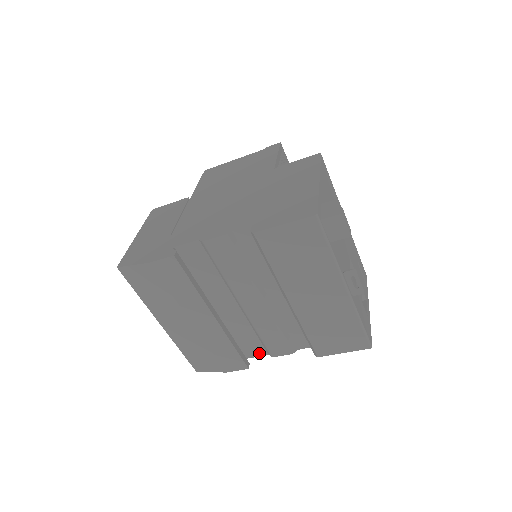
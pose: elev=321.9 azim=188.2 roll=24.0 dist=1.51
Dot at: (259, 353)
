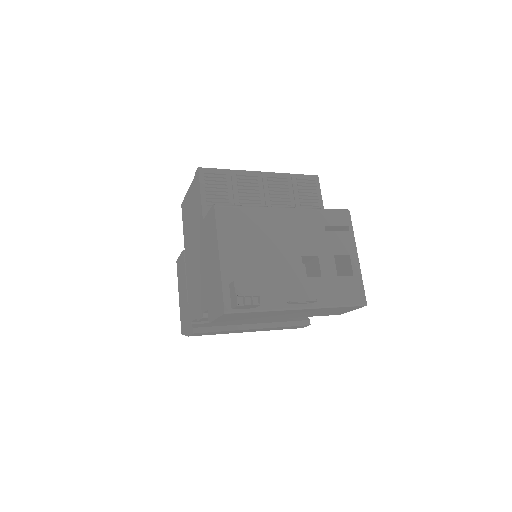
Dot at: occluded
